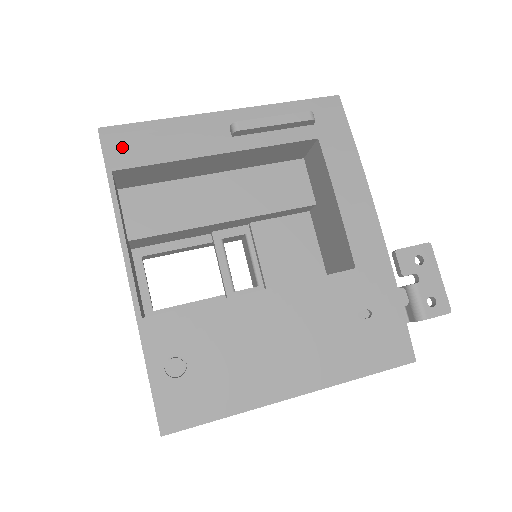
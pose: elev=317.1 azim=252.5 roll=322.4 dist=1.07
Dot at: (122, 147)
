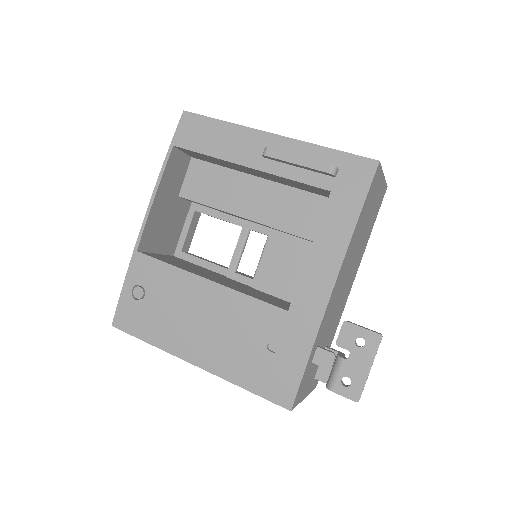
Dot at: (189, 131)
